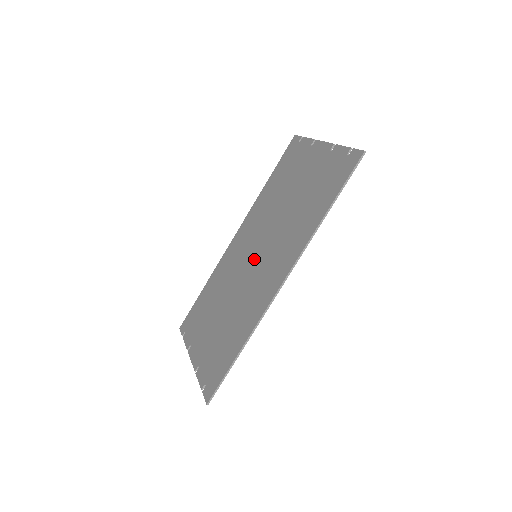
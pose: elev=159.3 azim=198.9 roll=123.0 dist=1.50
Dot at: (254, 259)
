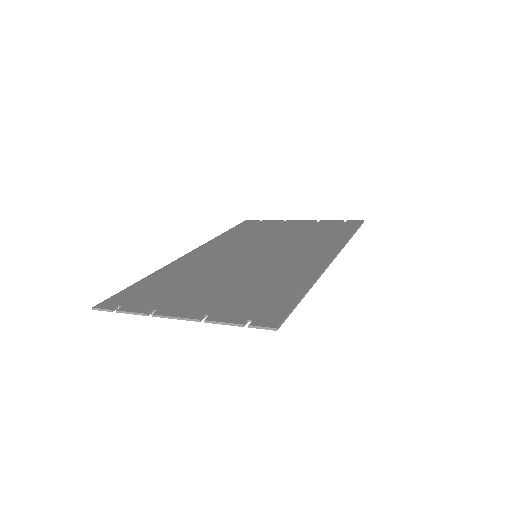
Dot at: (257, 256)
